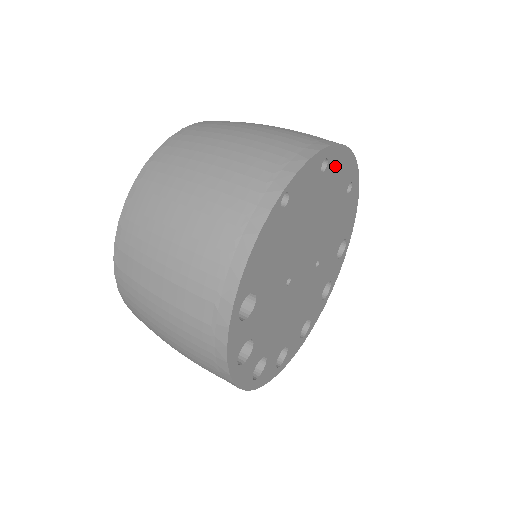
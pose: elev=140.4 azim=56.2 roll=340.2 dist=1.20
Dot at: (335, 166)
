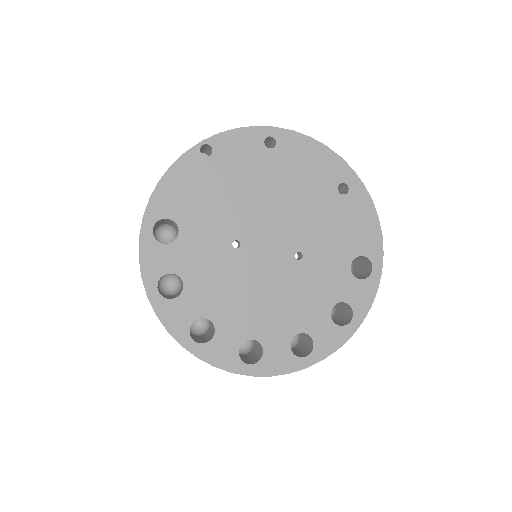
Dot at: (295, 151)
